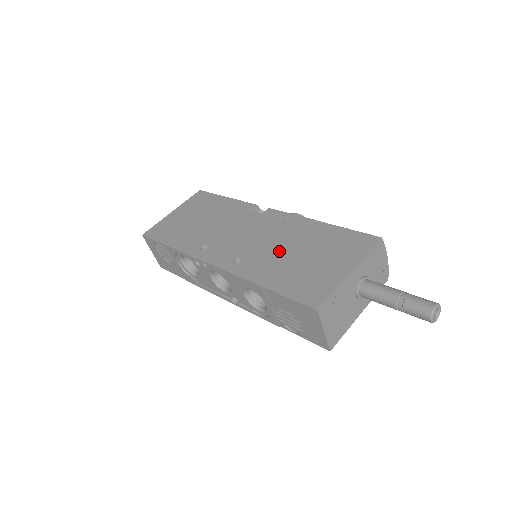
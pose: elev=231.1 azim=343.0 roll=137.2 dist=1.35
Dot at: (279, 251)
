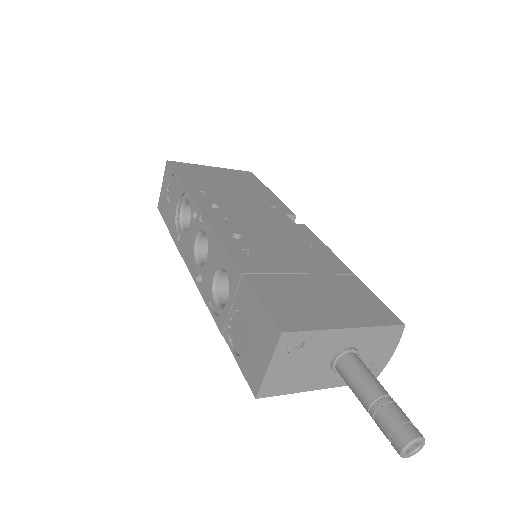
Dot at: (286, 258)
